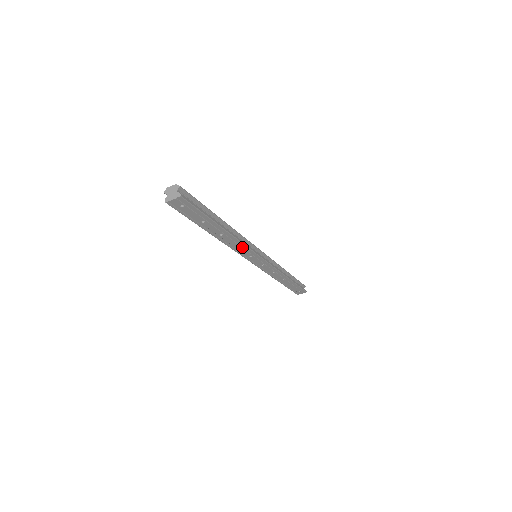
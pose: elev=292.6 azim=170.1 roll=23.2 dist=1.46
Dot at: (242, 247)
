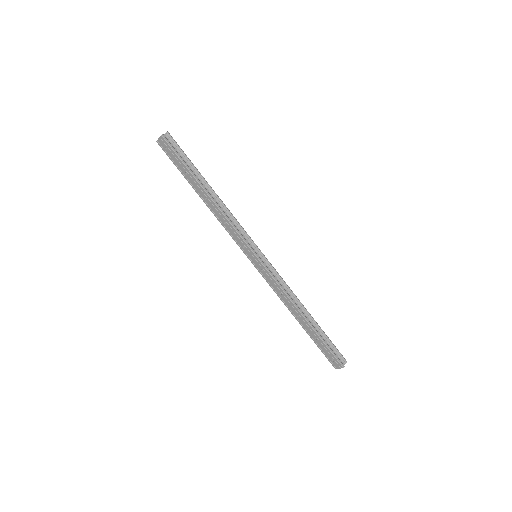
Dot at: (230, 227)
